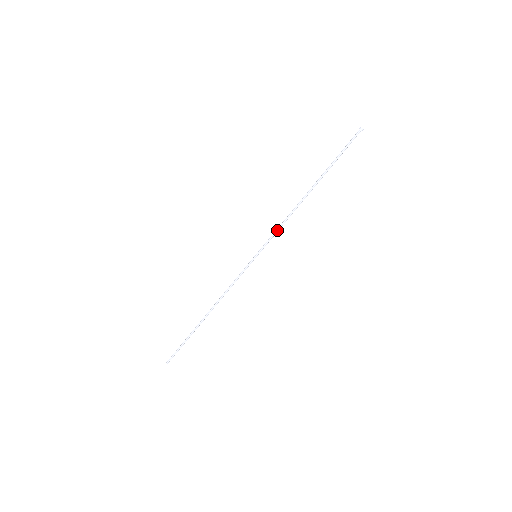
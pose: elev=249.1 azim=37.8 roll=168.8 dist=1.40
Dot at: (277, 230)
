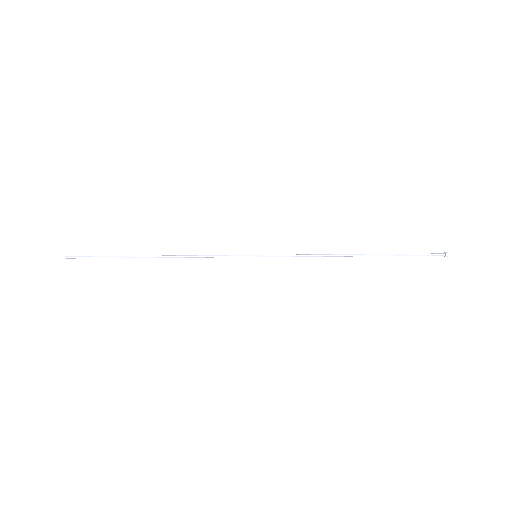
Dot at: occluded
